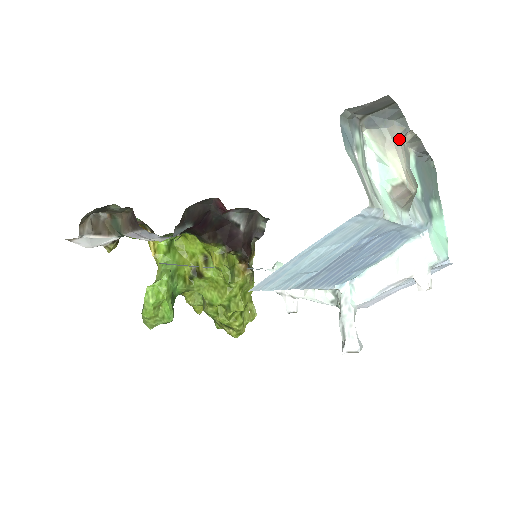
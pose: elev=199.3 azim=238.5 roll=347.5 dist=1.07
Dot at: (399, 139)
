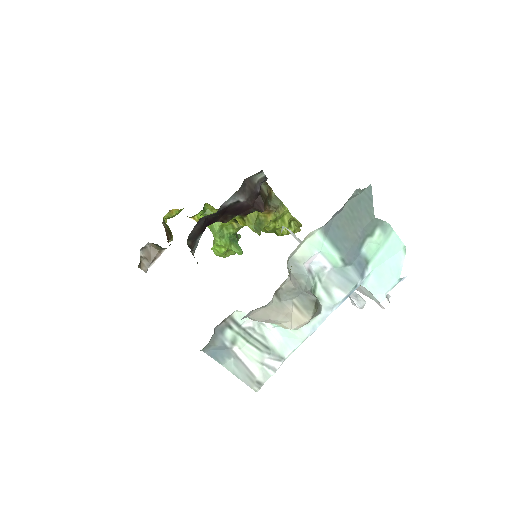
Dot at: (265, 315)
